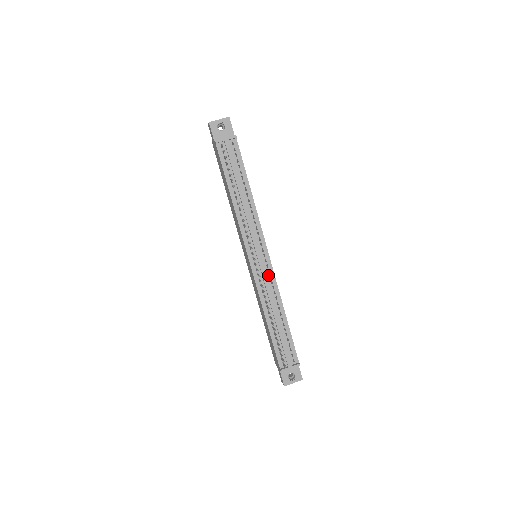
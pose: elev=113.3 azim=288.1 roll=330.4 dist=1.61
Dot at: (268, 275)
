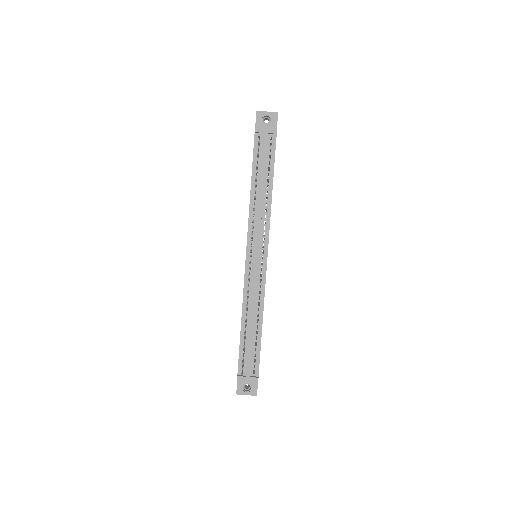
Dot at: (259, 278)
